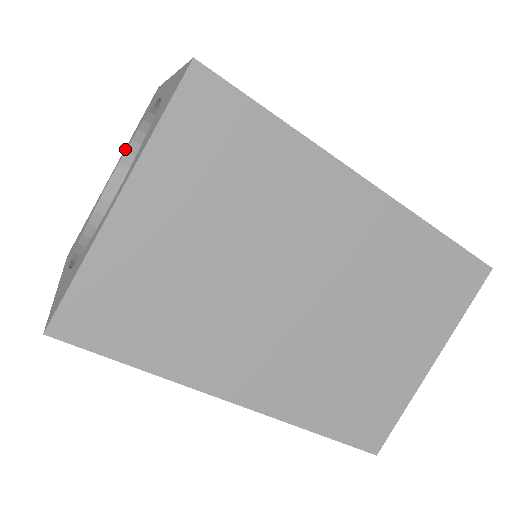
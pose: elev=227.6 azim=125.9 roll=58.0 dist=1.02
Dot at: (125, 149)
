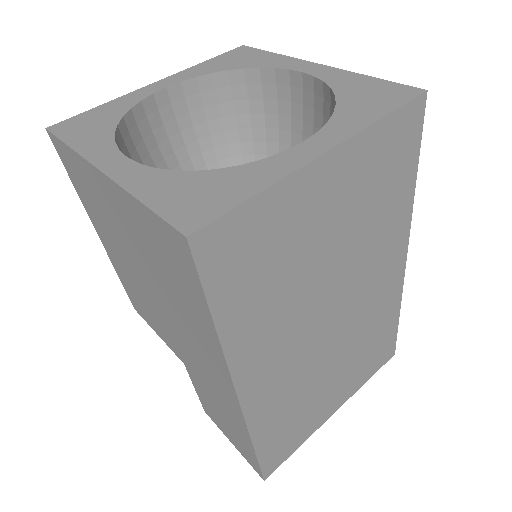
Dot at: (189, 73)
